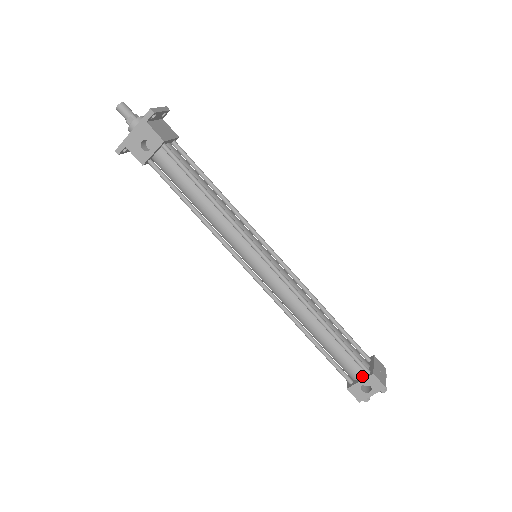
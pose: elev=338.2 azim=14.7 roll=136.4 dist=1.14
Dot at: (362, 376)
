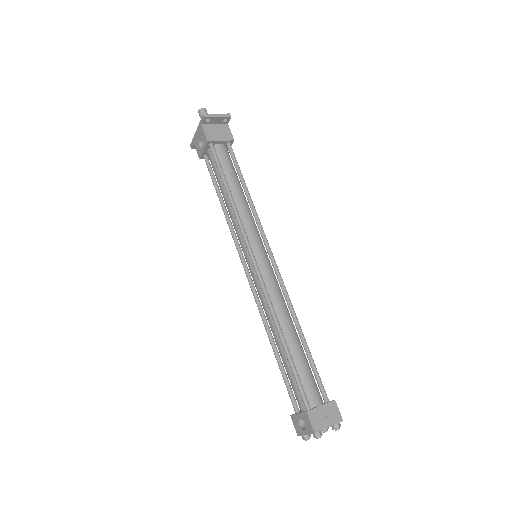
Dot at: (304, 410)
